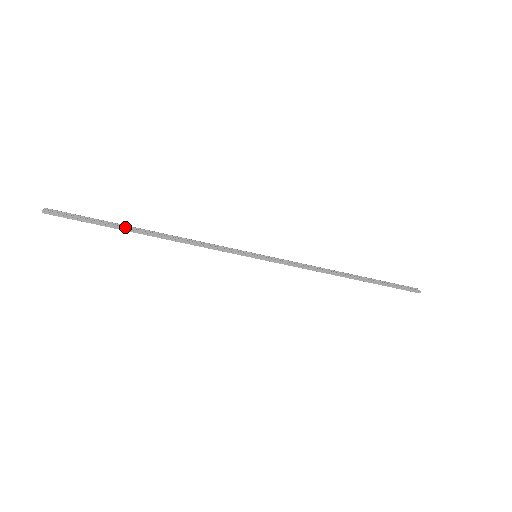
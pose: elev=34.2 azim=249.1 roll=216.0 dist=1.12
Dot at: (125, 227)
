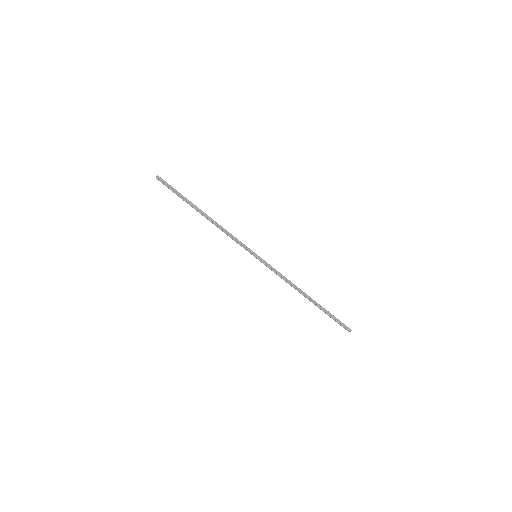
Dot at: occluded
